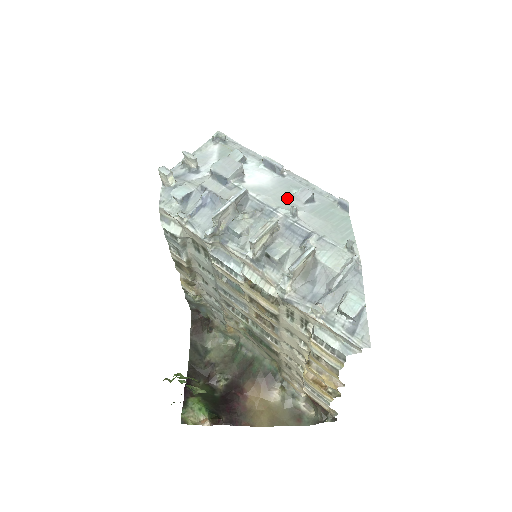
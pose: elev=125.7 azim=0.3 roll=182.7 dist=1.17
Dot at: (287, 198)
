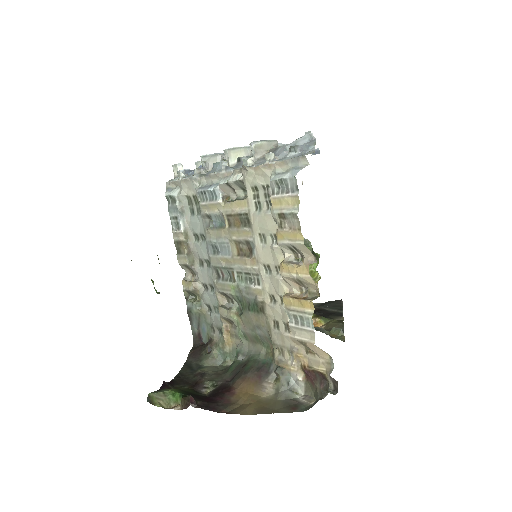
Dot at: occluded
